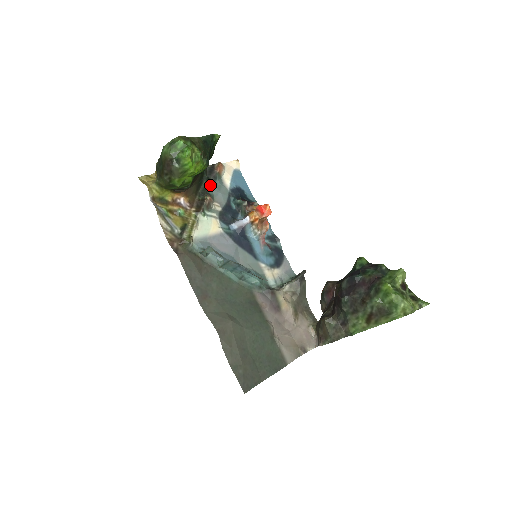
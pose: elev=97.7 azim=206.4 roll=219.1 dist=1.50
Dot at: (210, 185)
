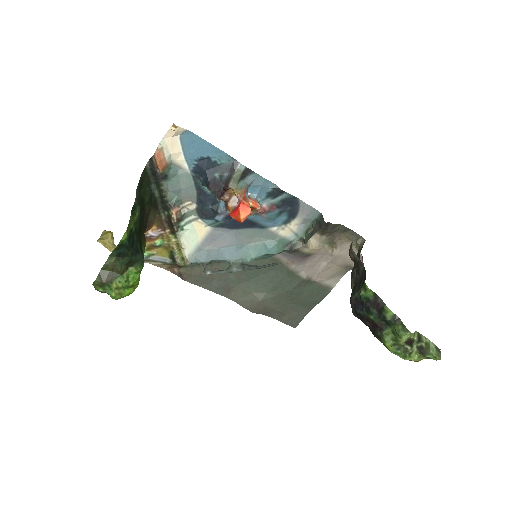
Dot at: (165, 190)
